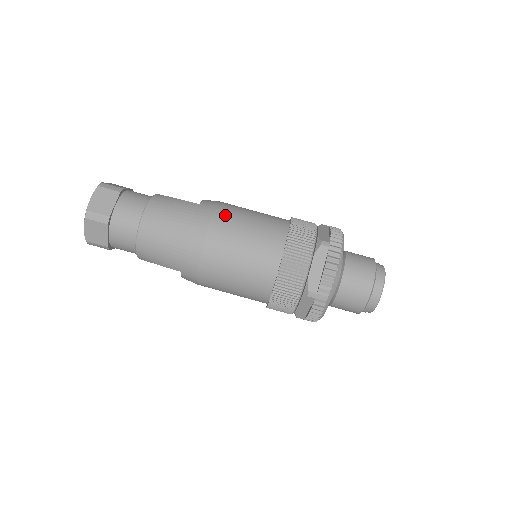
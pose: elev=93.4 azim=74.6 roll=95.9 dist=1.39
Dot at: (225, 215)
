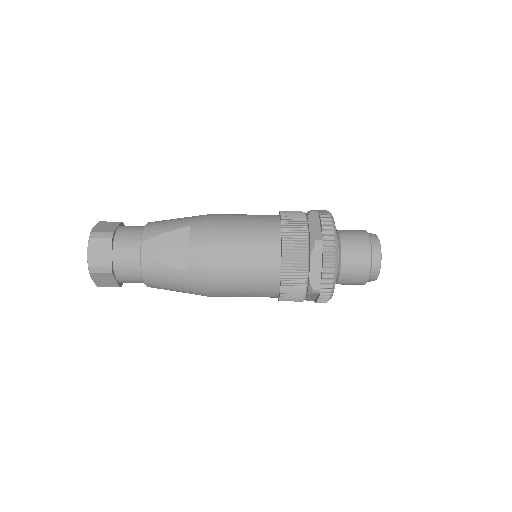
Dot at: (217, 282)
